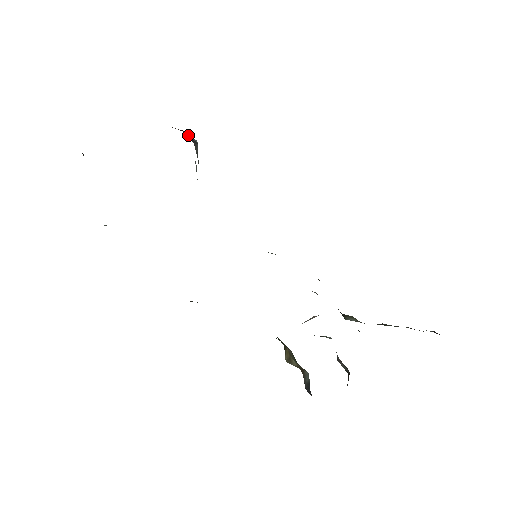
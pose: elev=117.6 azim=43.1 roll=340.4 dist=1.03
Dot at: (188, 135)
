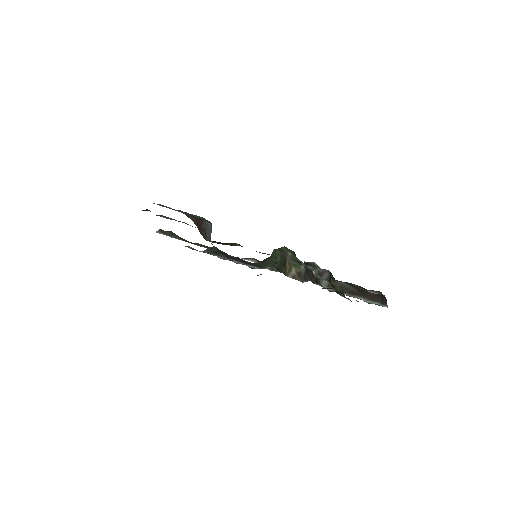
Dot at: (203, 223)
